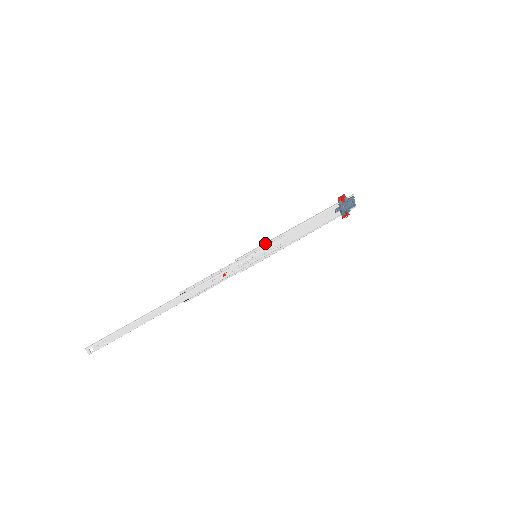
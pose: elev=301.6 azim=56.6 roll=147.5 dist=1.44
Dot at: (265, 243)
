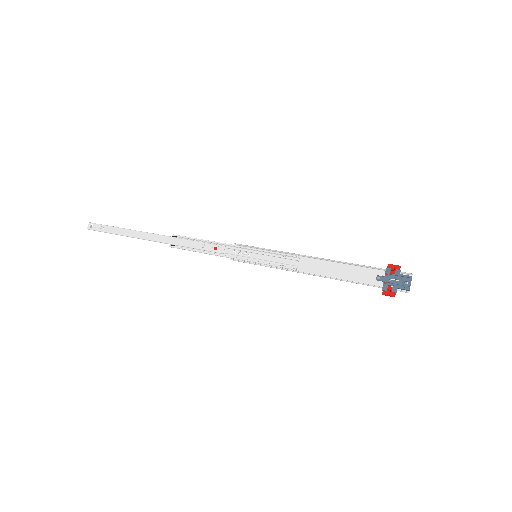
Dot at: occluded
